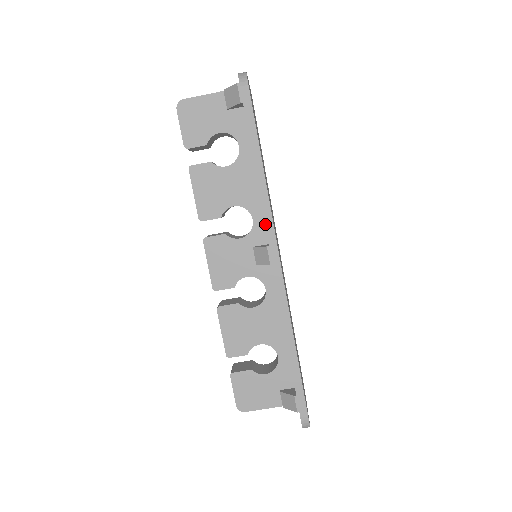
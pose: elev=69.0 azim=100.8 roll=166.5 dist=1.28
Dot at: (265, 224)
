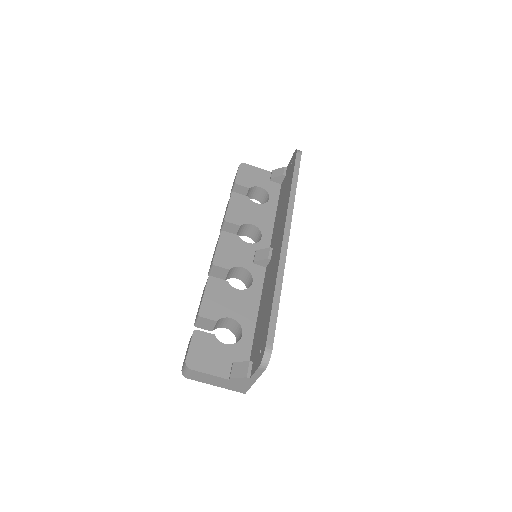
Dot at: (287, 211)
